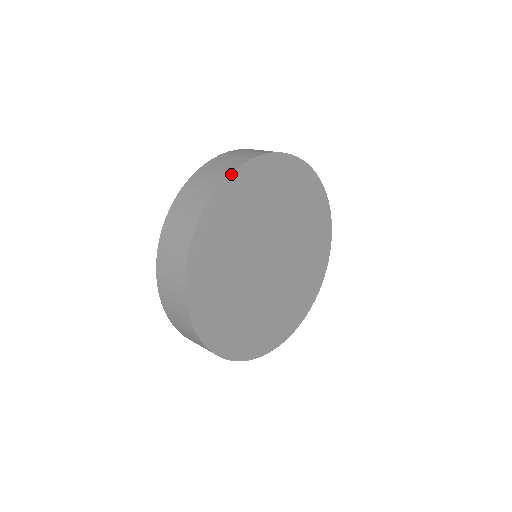
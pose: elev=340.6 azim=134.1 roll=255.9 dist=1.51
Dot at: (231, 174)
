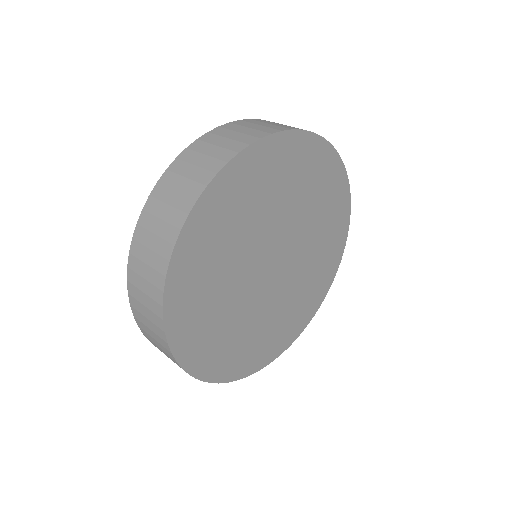
Dot at: (265, 138)
